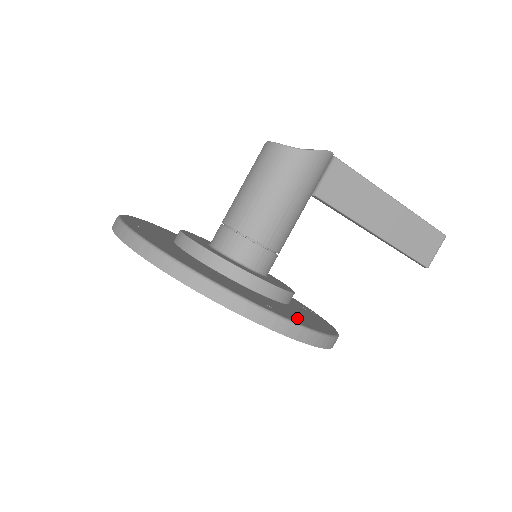
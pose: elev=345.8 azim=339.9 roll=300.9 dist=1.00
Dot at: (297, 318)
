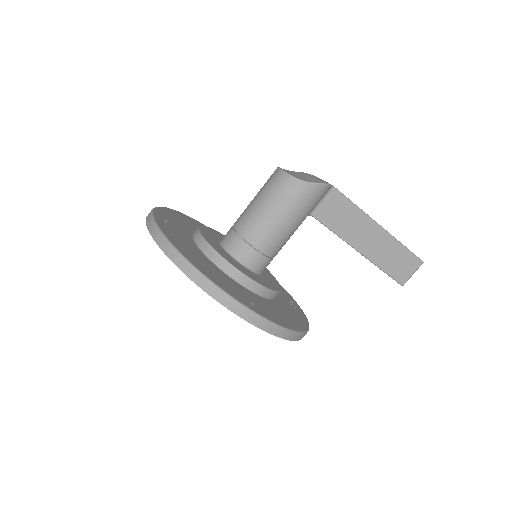
Dot at: (273, 315)
